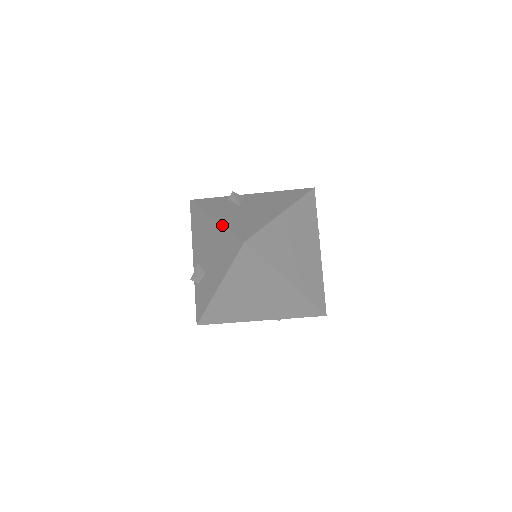
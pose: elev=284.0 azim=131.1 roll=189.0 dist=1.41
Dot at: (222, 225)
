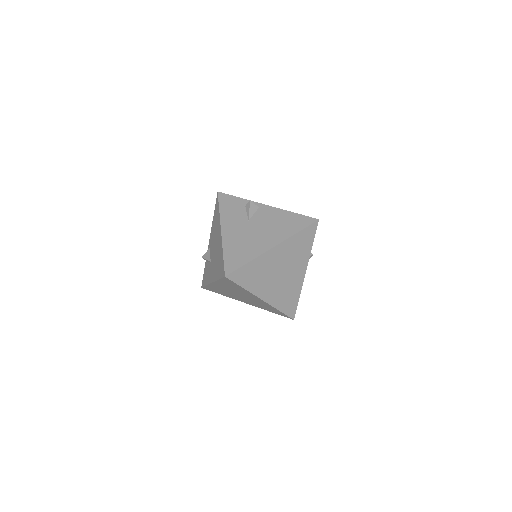
Dot at: (222, 244)
